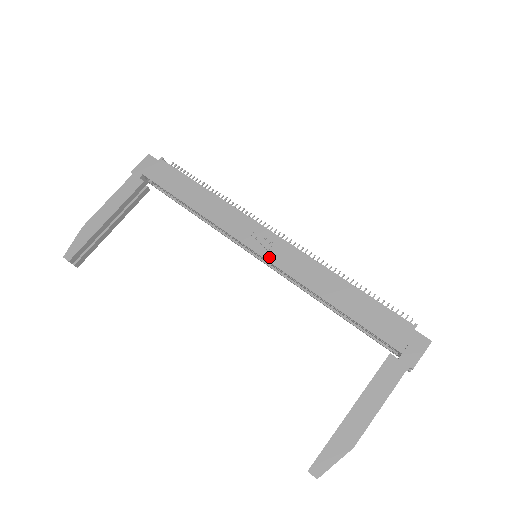
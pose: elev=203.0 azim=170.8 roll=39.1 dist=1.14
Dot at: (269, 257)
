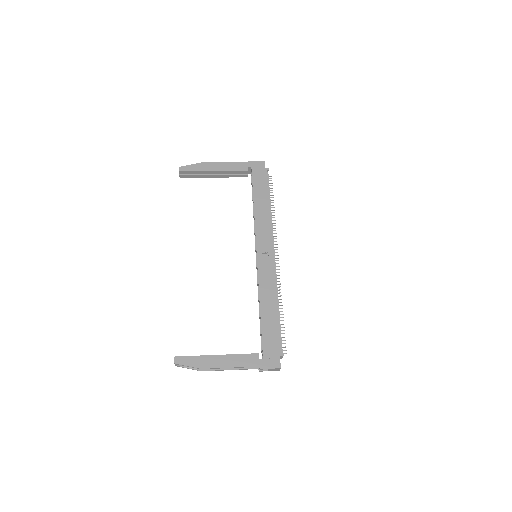
Dot at: (260, 262)
